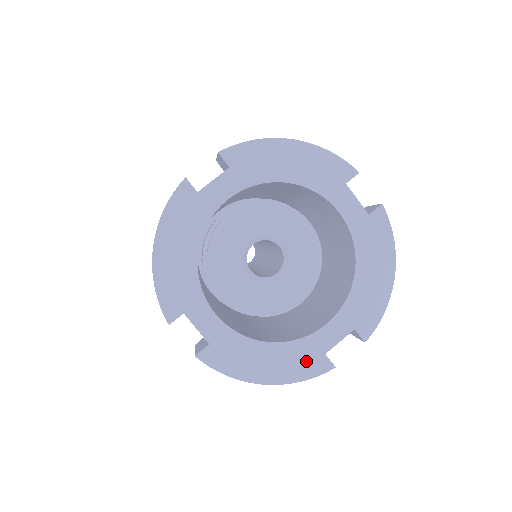
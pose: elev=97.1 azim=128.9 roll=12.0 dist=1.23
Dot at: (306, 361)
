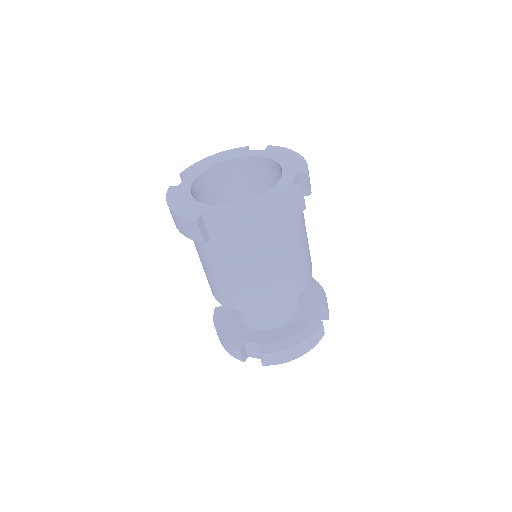
Dot at: (283, 192)
